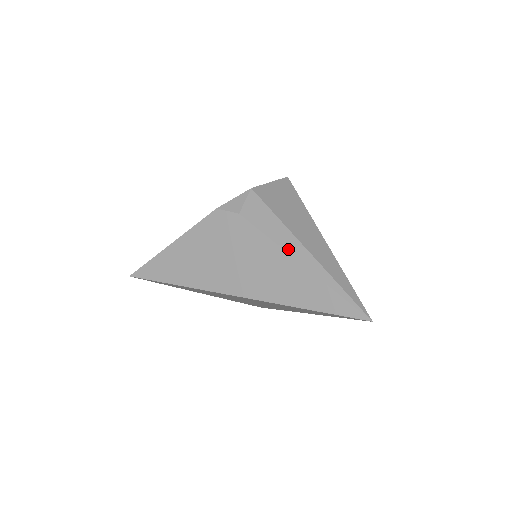
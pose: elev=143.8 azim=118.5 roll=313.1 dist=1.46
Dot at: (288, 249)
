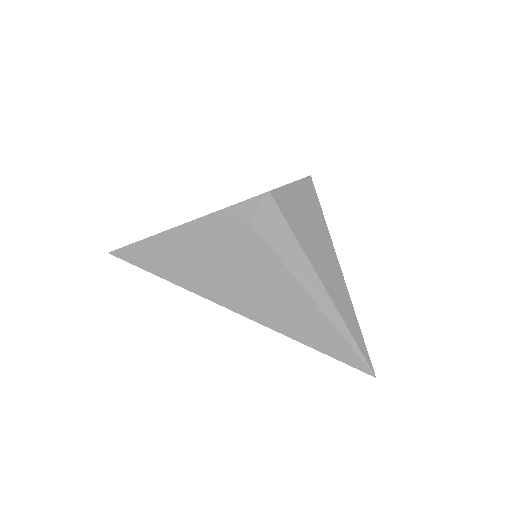
Dot at: (300, 277)
